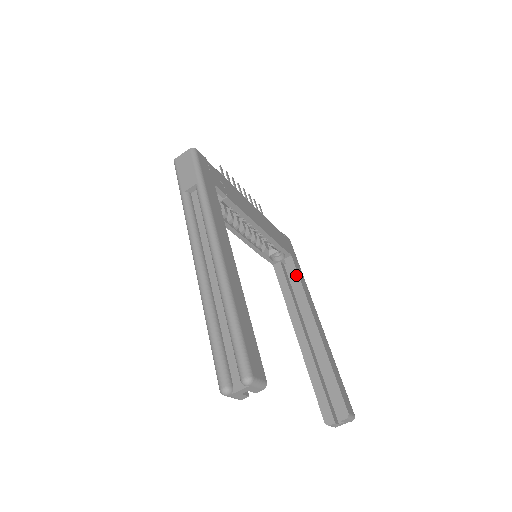
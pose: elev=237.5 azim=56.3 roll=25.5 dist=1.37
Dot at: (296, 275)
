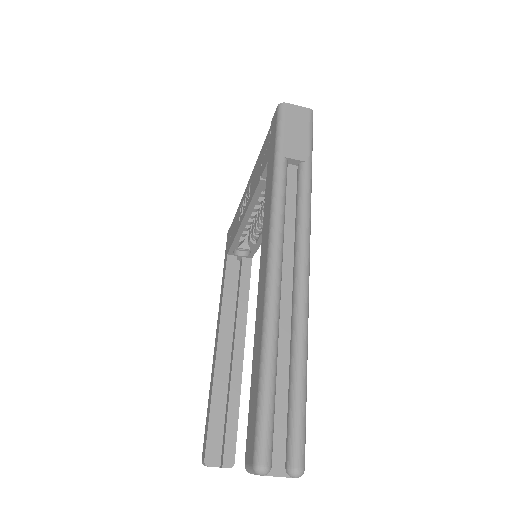
Dot at: (247, 283)
